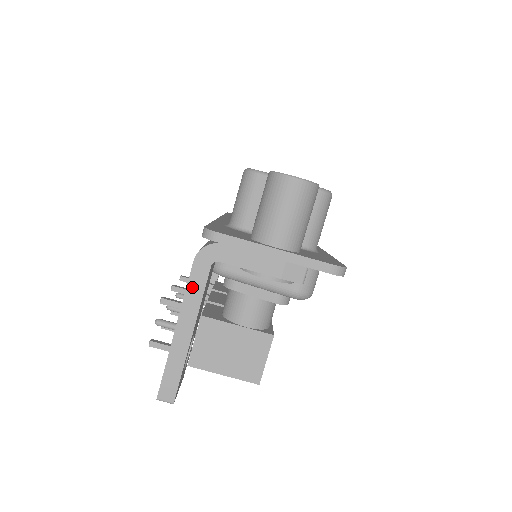
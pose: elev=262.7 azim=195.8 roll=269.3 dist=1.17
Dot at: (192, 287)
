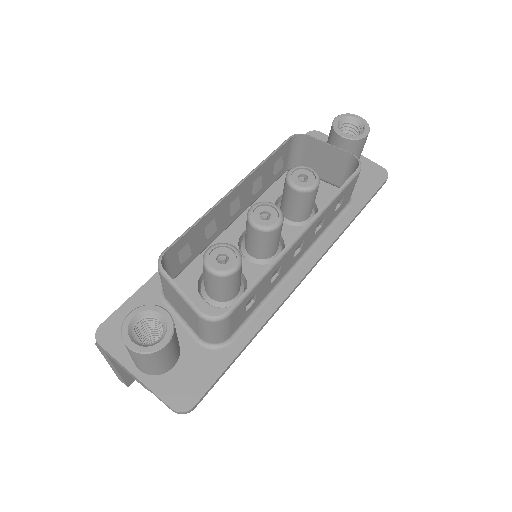
Dot at: (103, 355)
